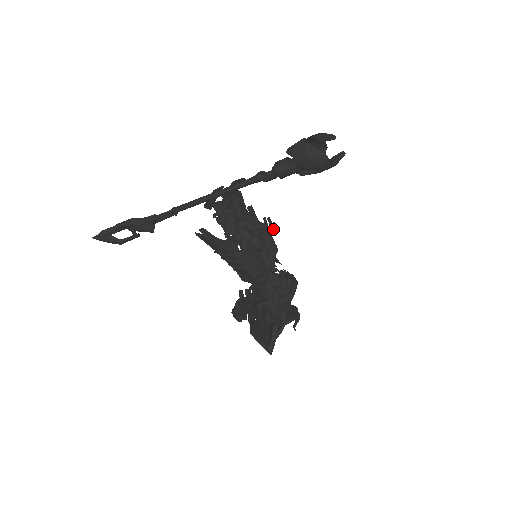
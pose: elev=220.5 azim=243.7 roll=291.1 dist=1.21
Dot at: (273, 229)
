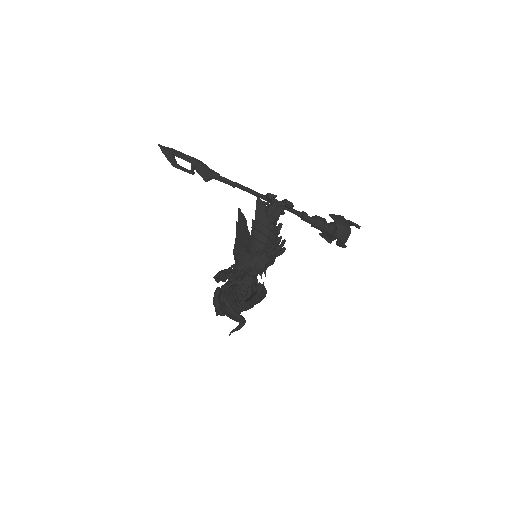
Dot at: occluded
